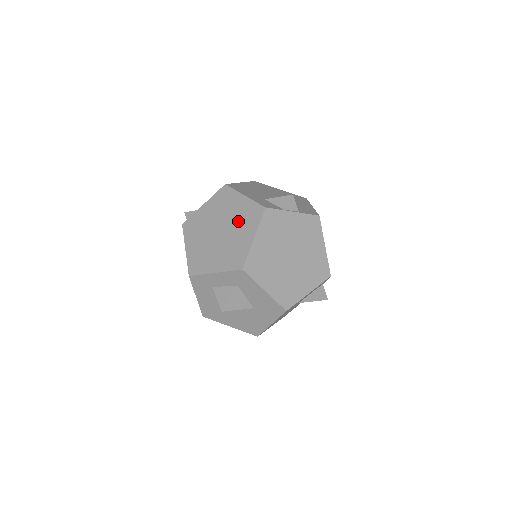
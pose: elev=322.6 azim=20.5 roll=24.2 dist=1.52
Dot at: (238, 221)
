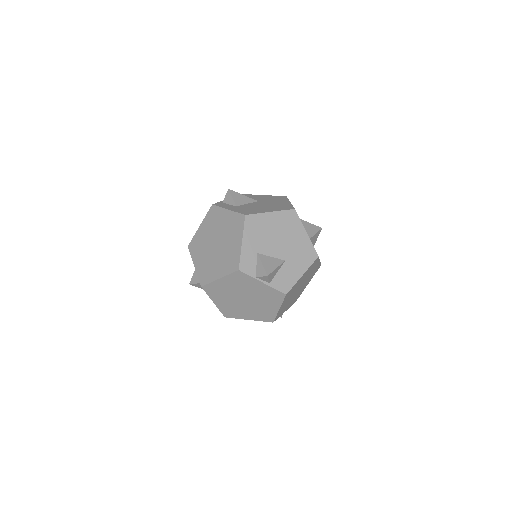
Dot at: (225, 254)
